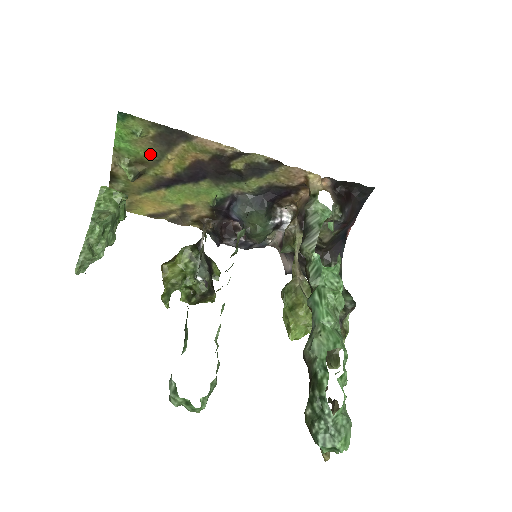
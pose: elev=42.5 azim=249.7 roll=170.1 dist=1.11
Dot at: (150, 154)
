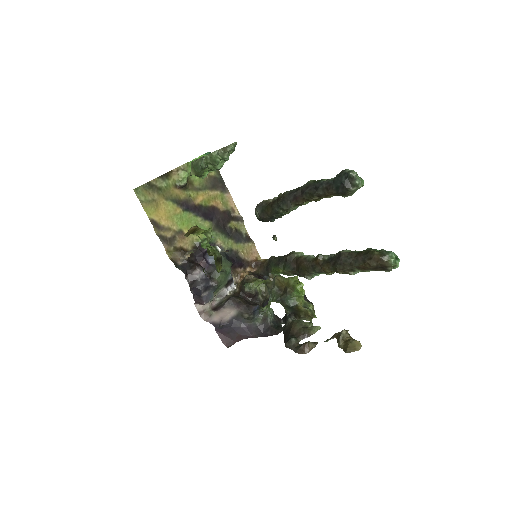
Dot at: (200, 182)
